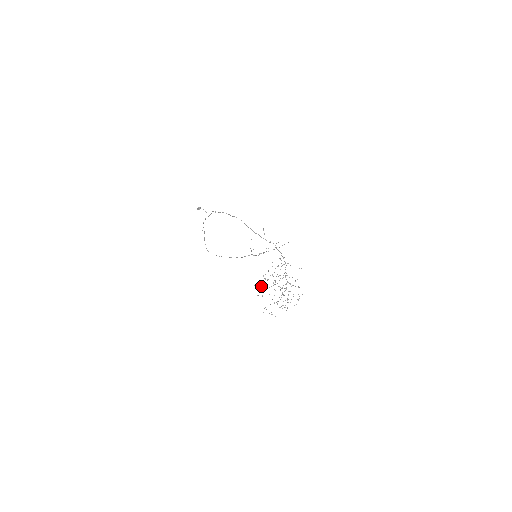
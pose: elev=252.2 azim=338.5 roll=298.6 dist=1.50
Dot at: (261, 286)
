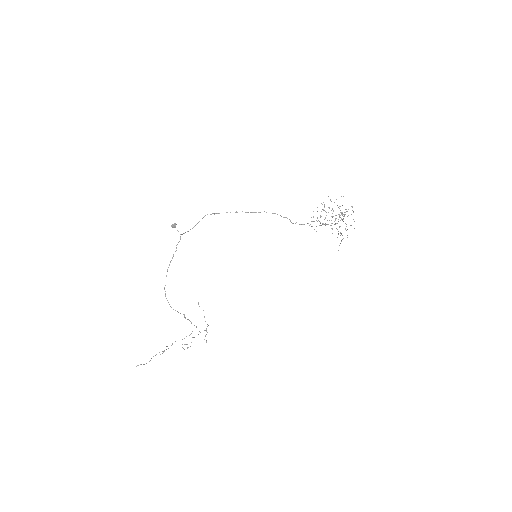
Dot at: occluded
